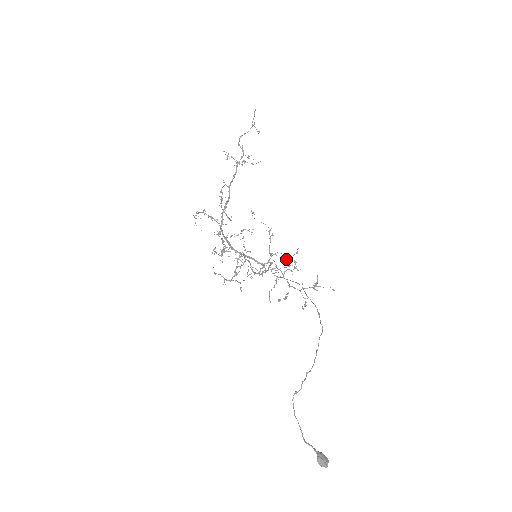
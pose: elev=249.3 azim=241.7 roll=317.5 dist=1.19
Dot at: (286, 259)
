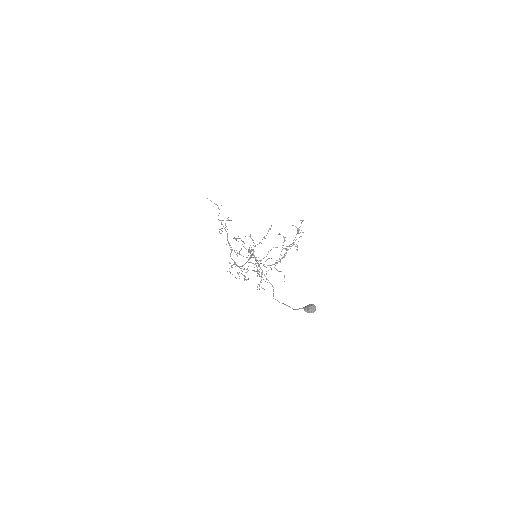
Dot at: occluded
